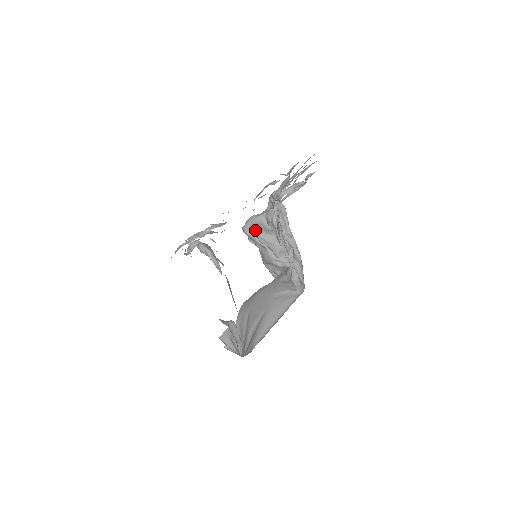
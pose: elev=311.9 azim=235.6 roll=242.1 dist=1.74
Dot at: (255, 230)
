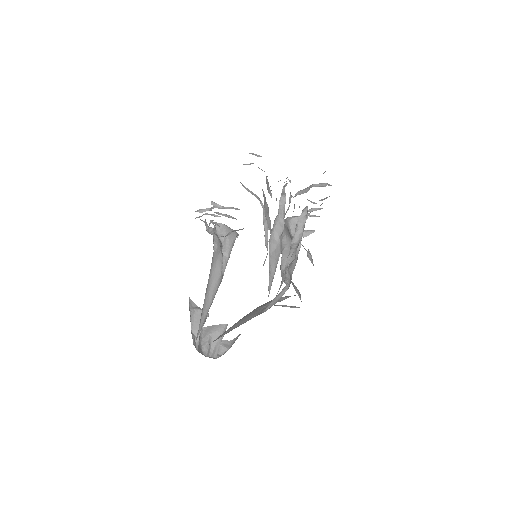
Dot at: (286, 234)
